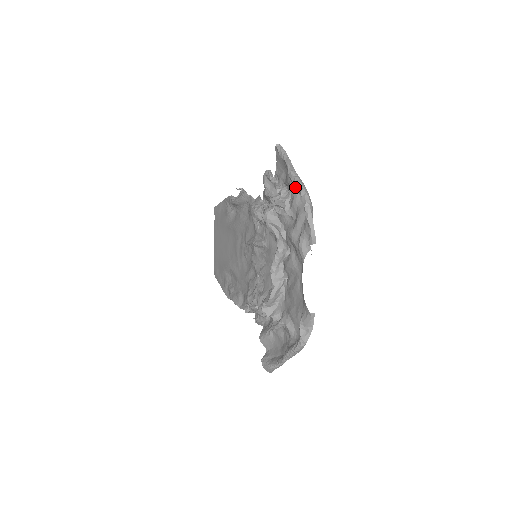
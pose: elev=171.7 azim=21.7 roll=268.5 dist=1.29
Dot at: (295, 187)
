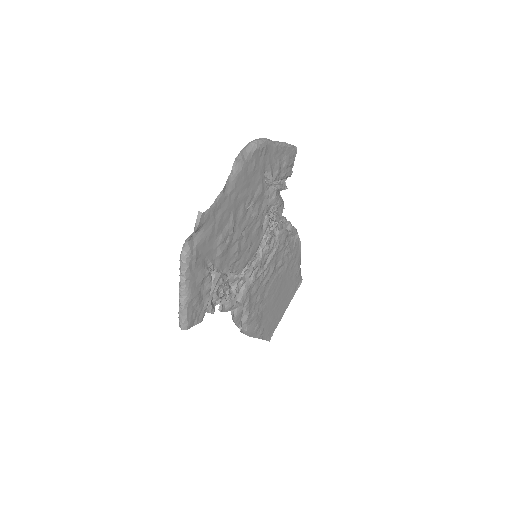
Dot at: occluded
